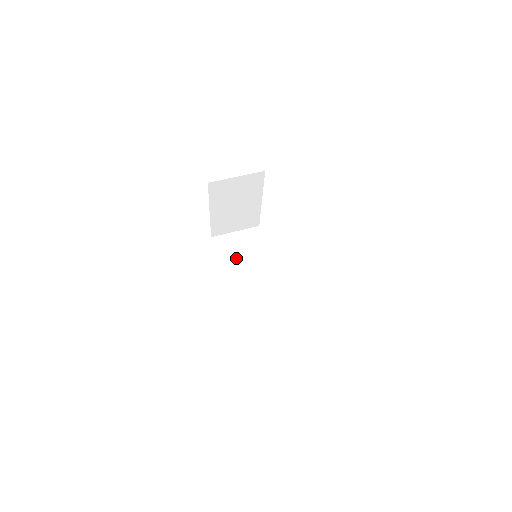
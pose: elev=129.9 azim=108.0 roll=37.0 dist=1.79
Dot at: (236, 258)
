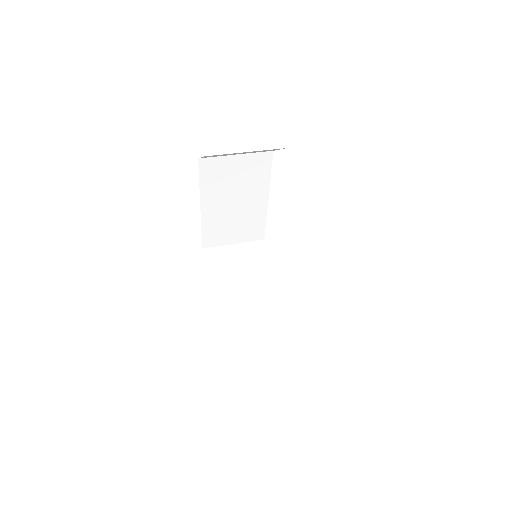
Dot at: (232, 274)
